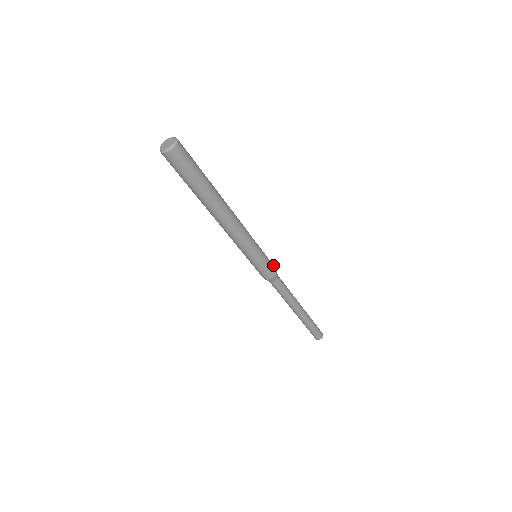
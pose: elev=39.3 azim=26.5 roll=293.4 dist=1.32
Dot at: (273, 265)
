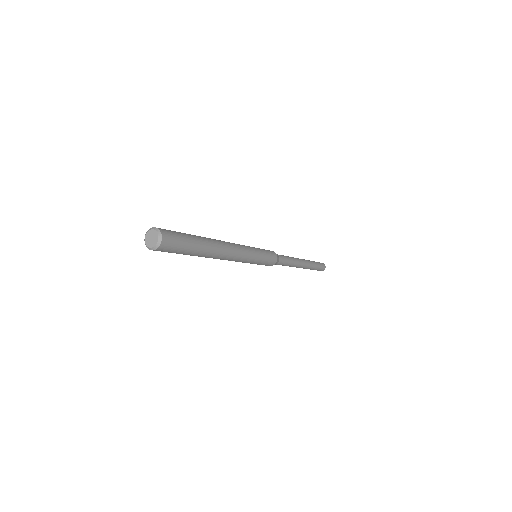
Dot at: (271, 252)
